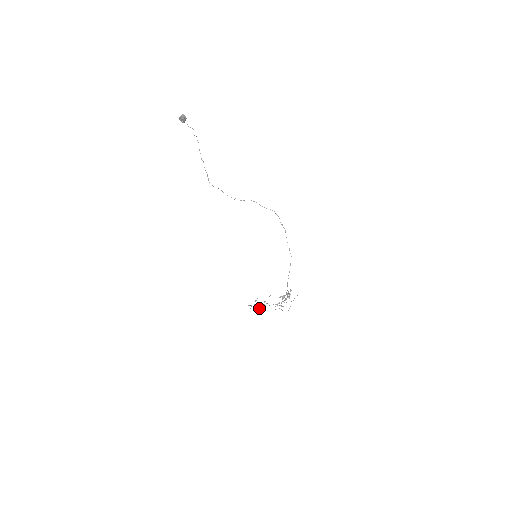
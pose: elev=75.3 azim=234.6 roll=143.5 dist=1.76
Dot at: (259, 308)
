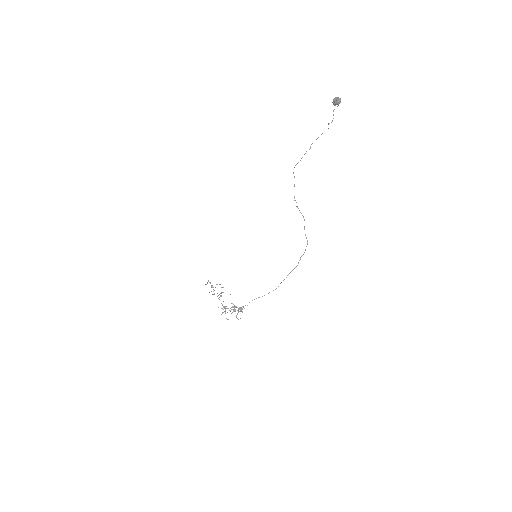
Dot at: occluded
